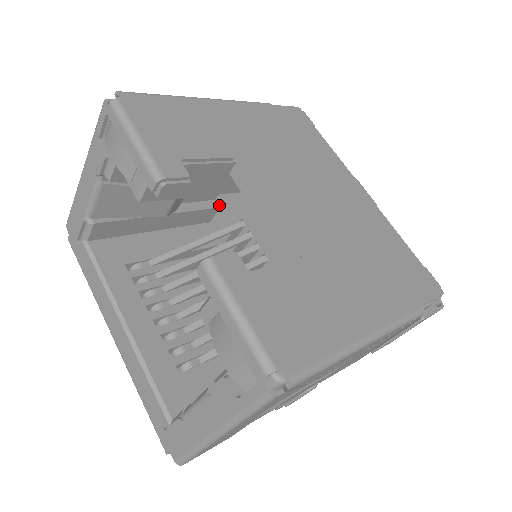
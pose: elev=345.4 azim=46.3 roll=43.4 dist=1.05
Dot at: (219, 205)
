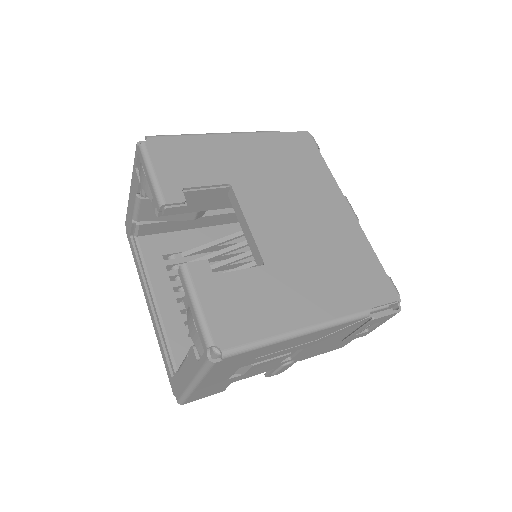
Dot at: occluded
